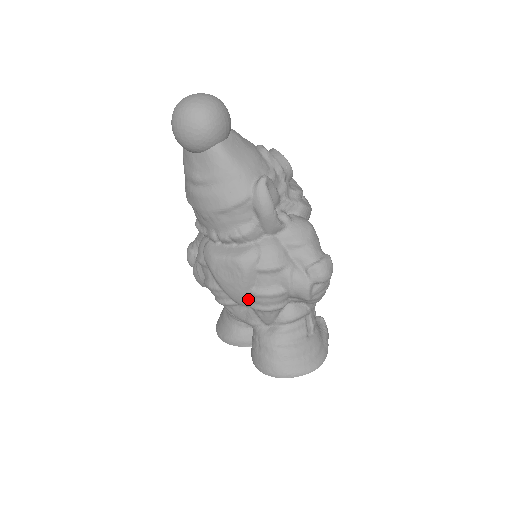
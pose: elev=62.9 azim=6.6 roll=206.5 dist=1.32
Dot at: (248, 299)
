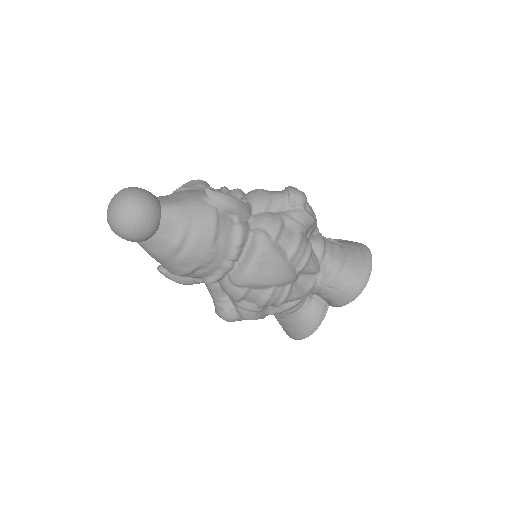
Dot at: (293, 267)
